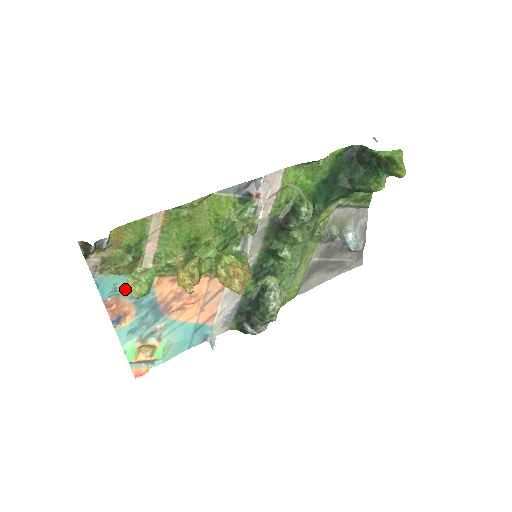
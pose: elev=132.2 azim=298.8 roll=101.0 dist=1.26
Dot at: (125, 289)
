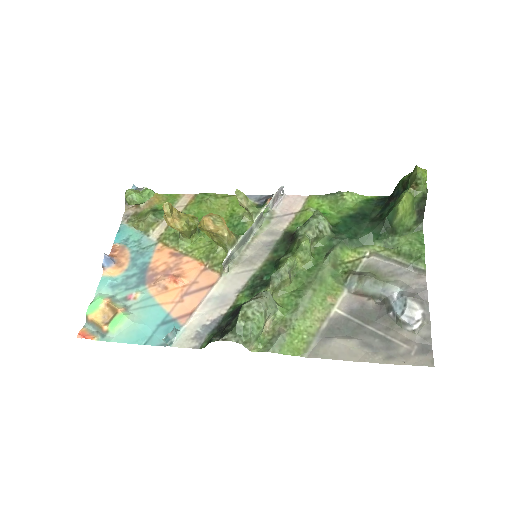
Dot at: (134, 243)
